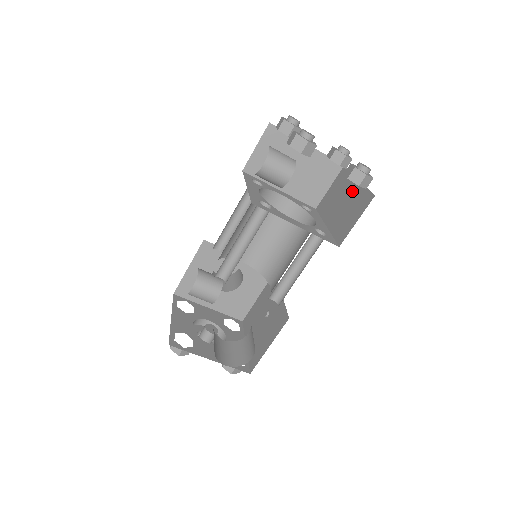
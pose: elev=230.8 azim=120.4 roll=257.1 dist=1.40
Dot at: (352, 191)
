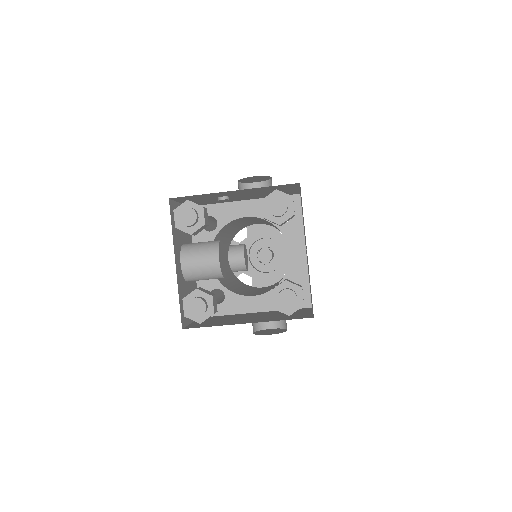
Dot at: (307, 257)
